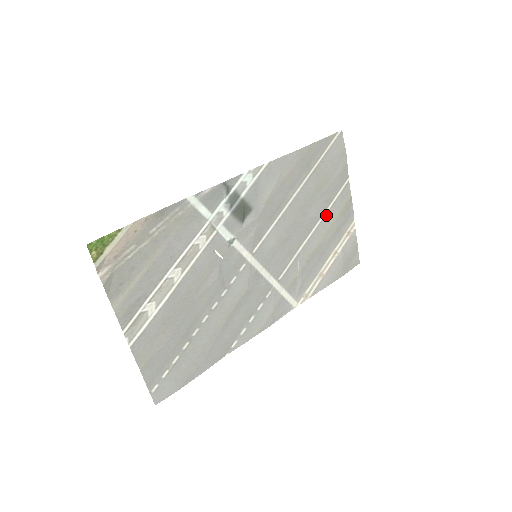
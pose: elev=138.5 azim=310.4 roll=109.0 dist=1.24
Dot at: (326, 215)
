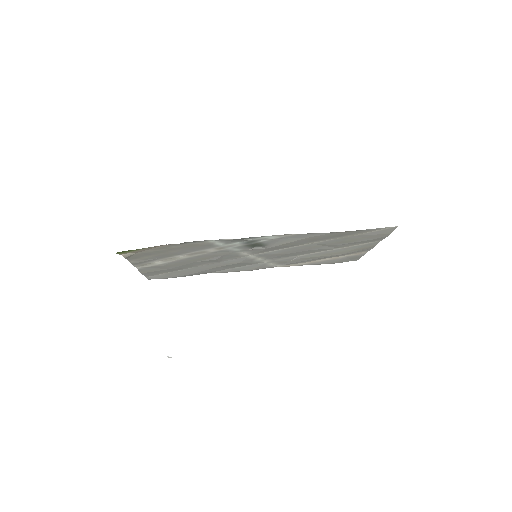
Dot at: (340, 249)
